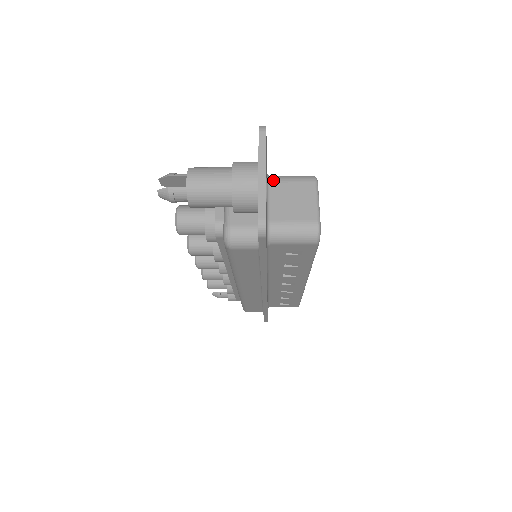
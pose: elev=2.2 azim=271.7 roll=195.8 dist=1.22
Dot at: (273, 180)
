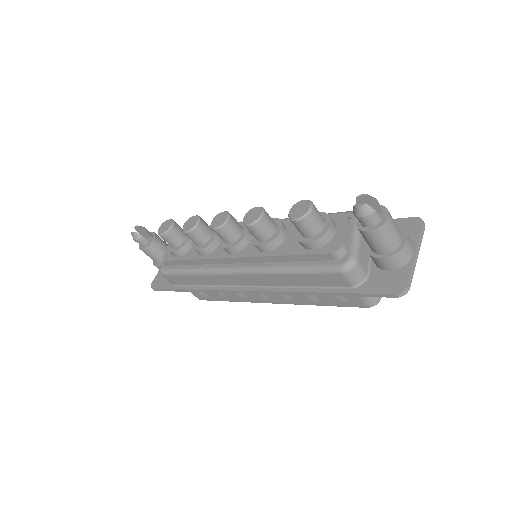
Dot at: occluded
